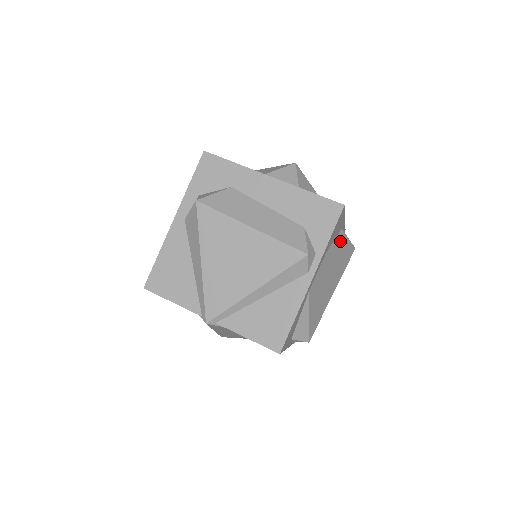
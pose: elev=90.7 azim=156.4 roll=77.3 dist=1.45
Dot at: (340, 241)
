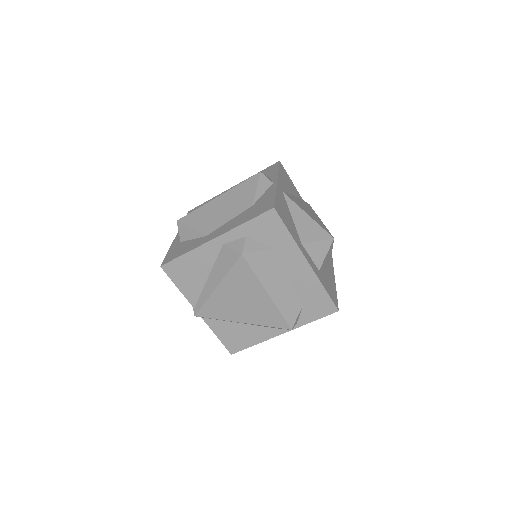
Dot at: occluded
